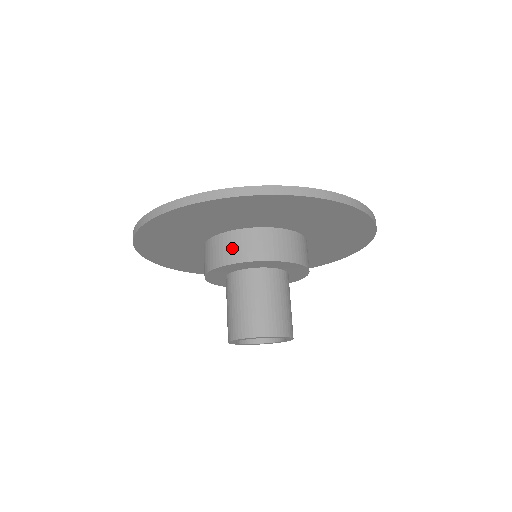
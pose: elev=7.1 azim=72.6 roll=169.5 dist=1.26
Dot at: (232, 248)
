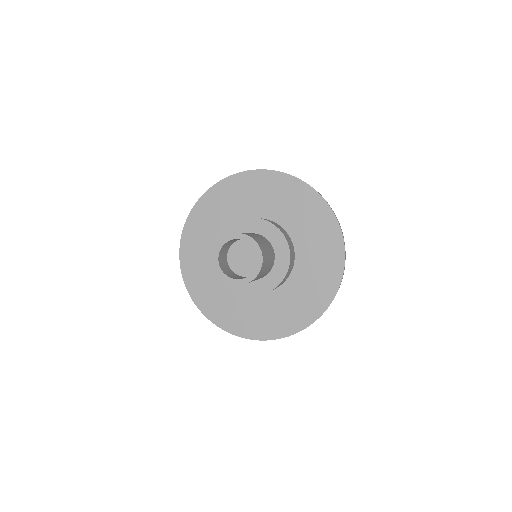
Dot at: occluded
